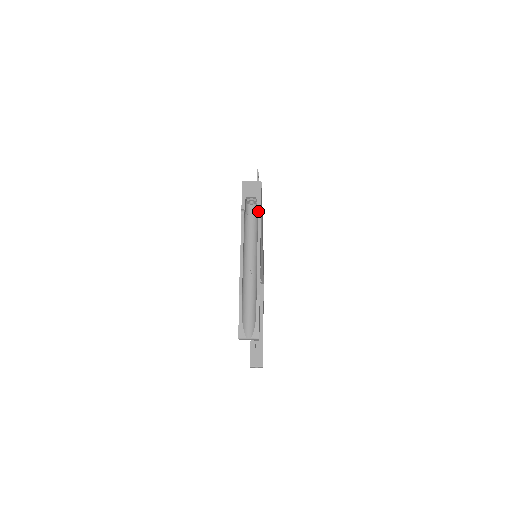
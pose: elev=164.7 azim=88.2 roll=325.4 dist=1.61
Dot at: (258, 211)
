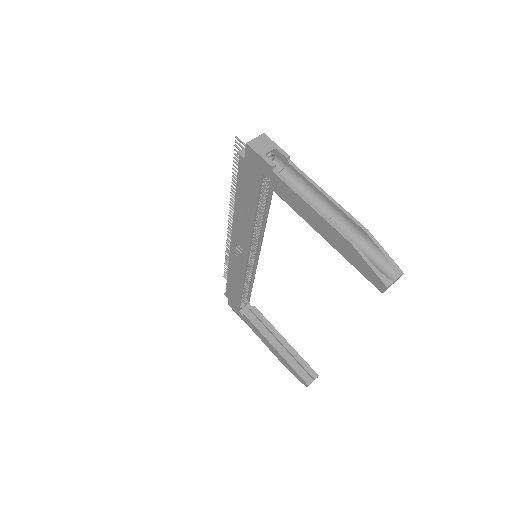
Dot at: (287, 160)
